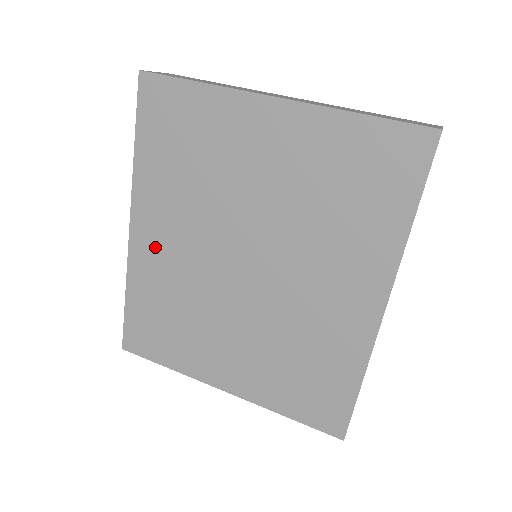
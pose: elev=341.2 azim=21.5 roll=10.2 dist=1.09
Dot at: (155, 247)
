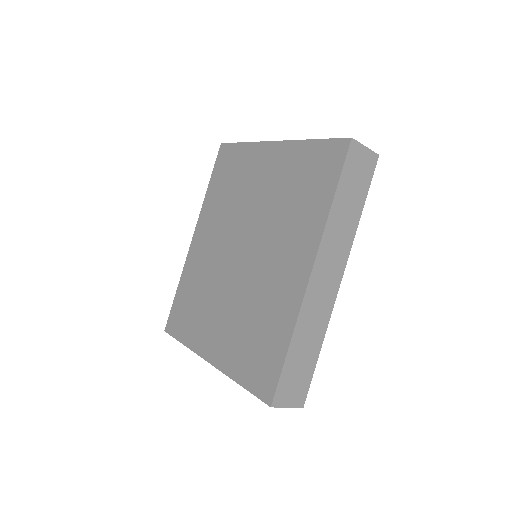
Dot at: (201, 248)
